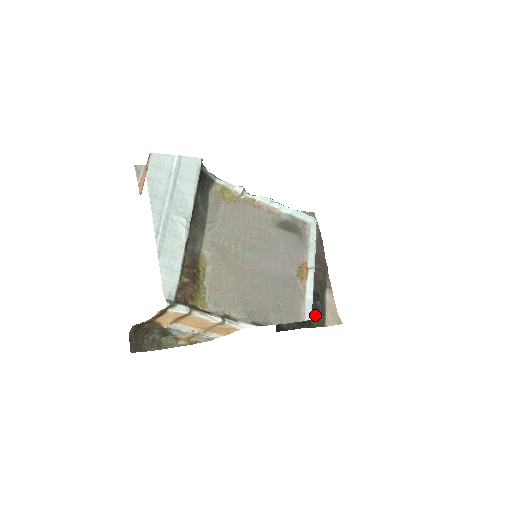
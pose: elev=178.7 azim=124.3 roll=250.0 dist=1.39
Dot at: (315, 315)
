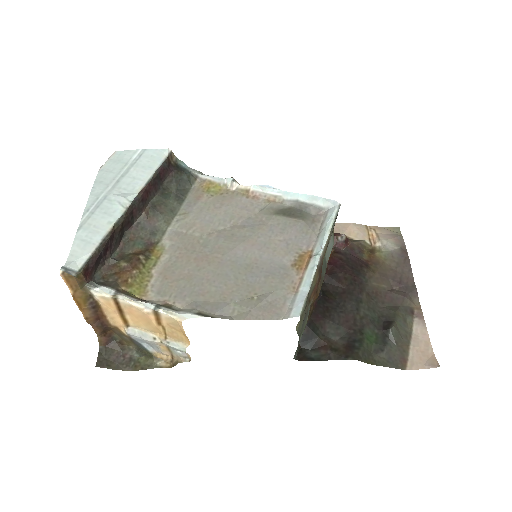
Dot at: (381, 349)
